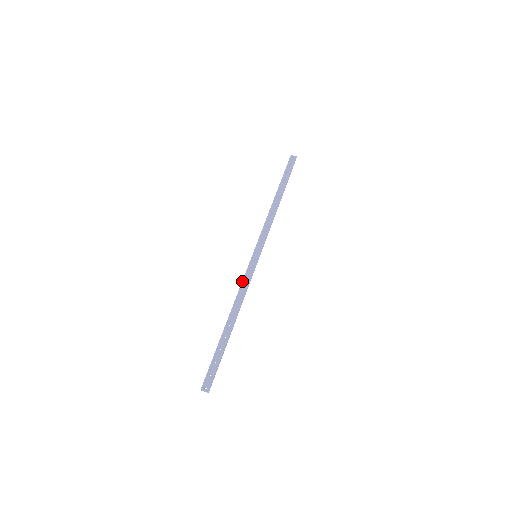
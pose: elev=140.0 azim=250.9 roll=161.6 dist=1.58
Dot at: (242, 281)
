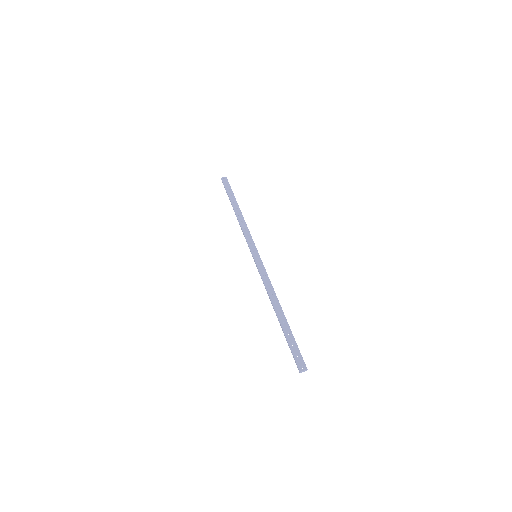
Dot at: (261, 278)
